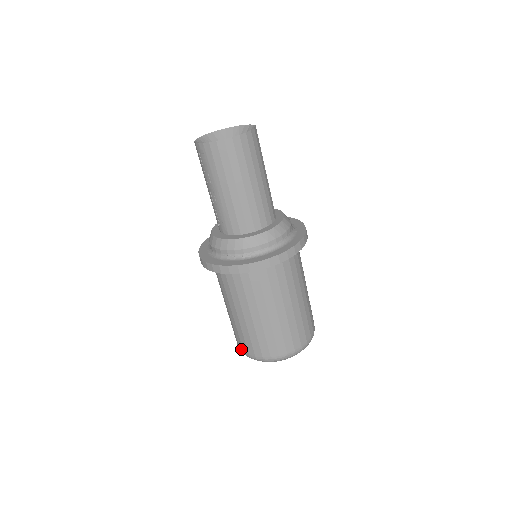
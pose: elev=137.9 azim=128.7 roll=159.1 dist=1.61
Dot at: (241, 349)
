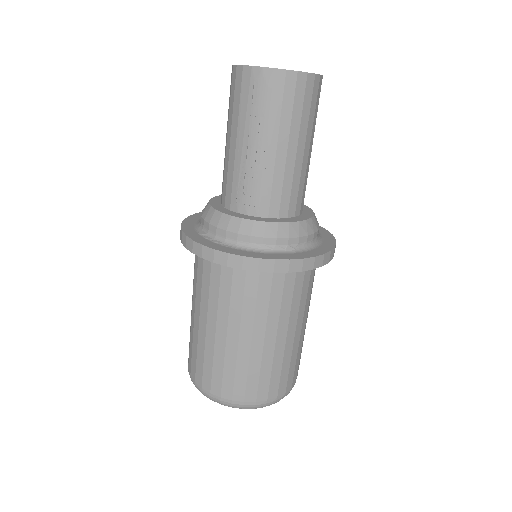
Dot at: (215, 394)
